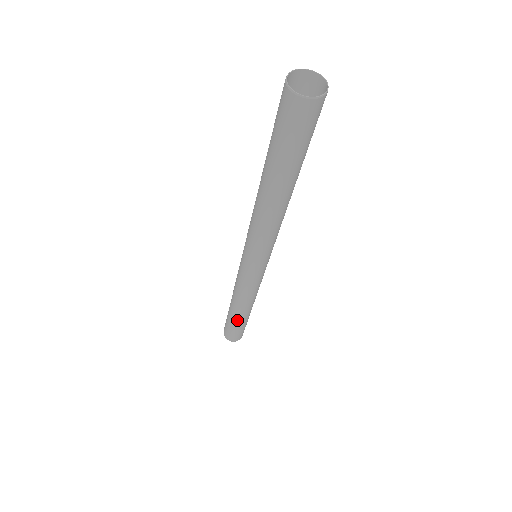
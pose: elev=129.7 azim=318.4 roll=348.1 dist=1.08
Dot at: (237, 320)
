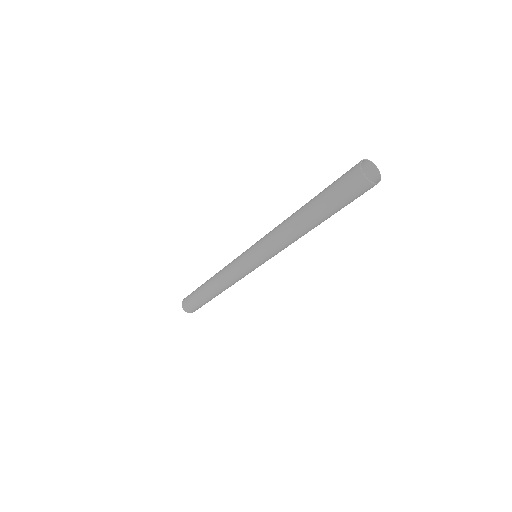
Dot at: (207, 298)
